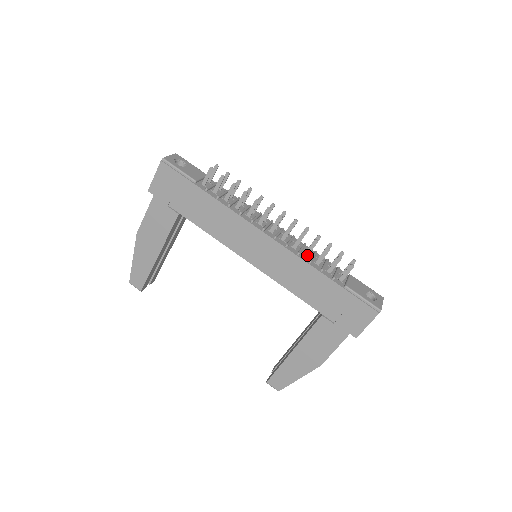
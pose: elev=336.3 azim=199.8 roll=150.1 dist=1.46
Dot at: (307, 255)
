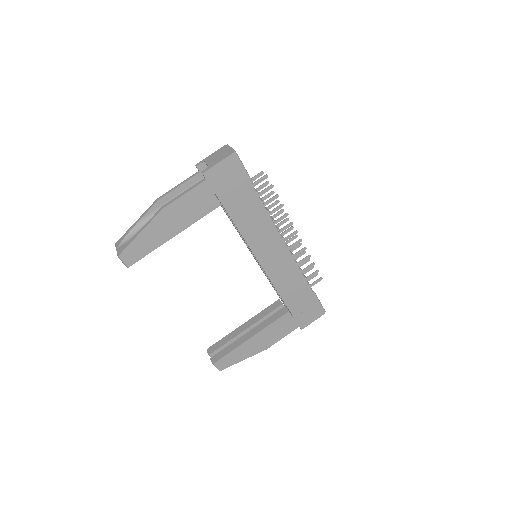
Dot at: (298, 265)
